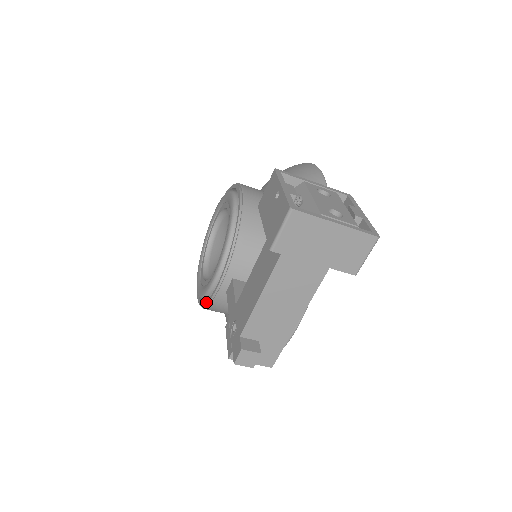
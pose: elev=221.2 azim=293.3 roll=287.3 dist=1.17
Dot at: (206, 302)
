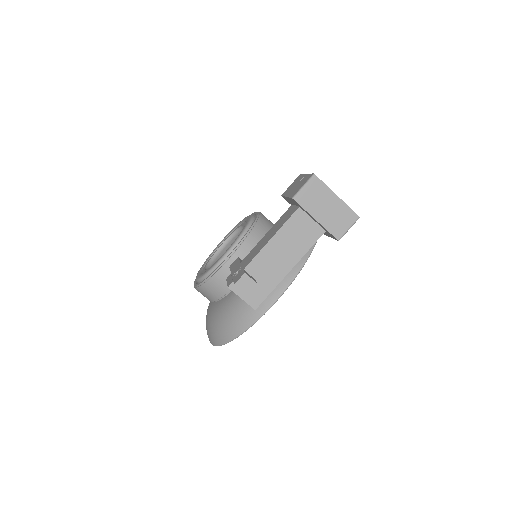
Dot at: (207, 277)
